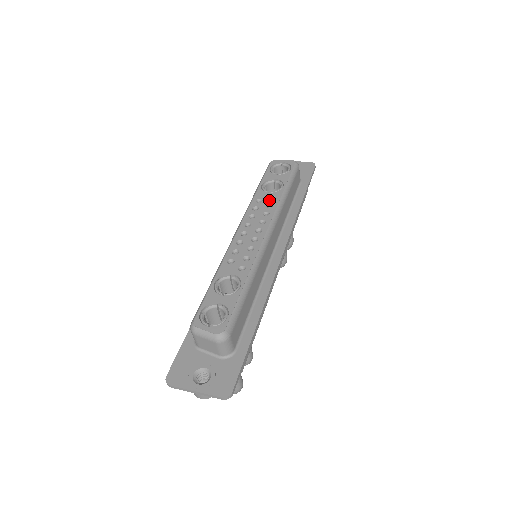
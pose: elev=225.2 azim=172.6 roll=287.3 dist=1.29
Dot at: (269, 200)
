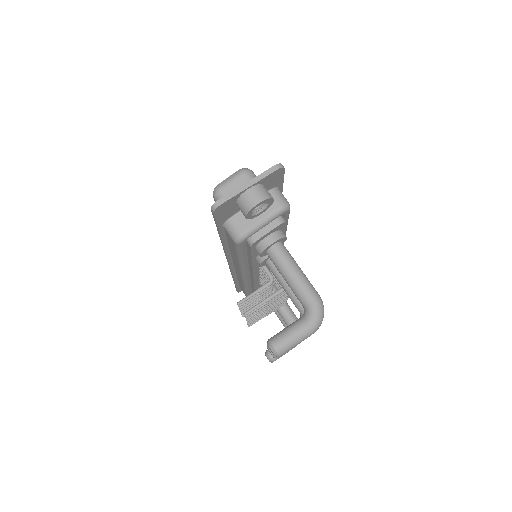
Dot at: occluded
